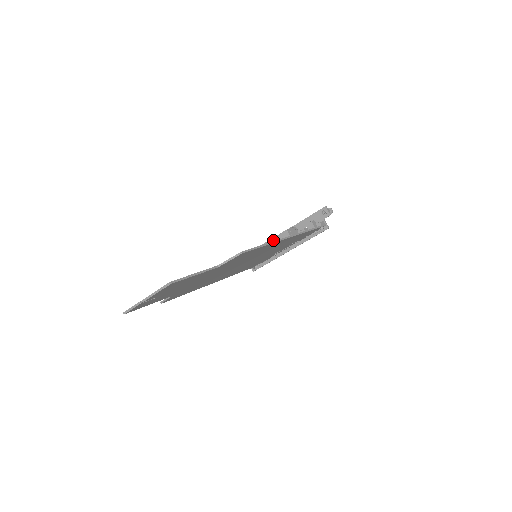
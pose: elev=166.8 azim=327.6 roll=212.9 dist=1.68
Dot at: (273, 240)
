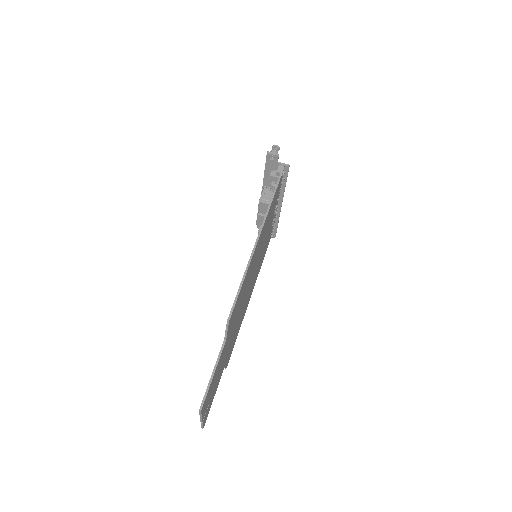
Dot at: (259, 216)
